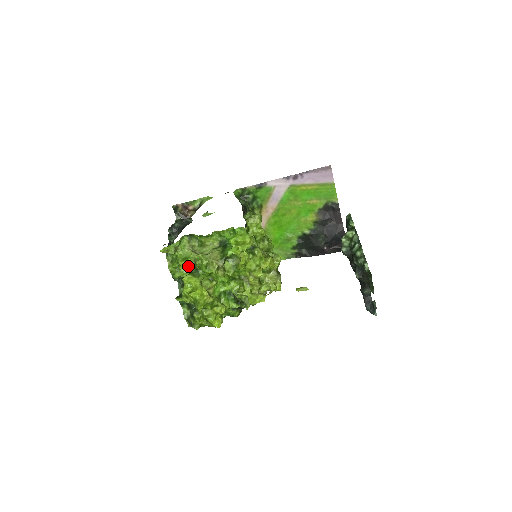
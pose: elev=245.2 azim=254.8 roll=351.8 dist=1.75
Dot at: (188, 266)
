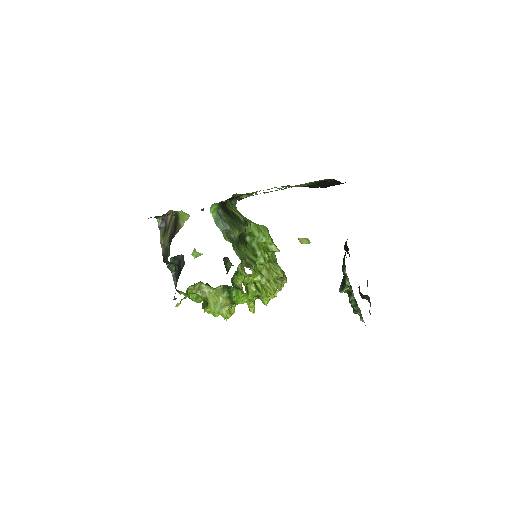
Dot at: (203, 300)
